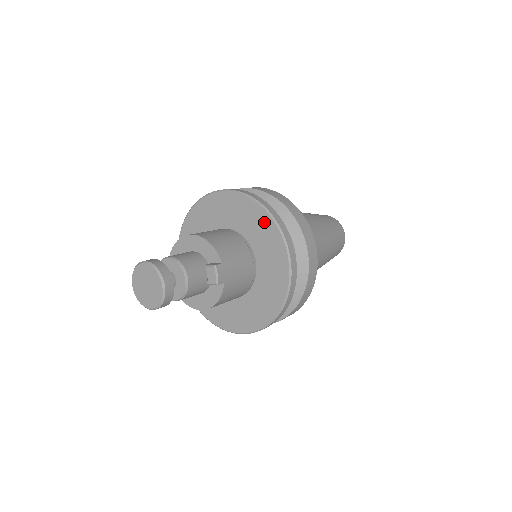
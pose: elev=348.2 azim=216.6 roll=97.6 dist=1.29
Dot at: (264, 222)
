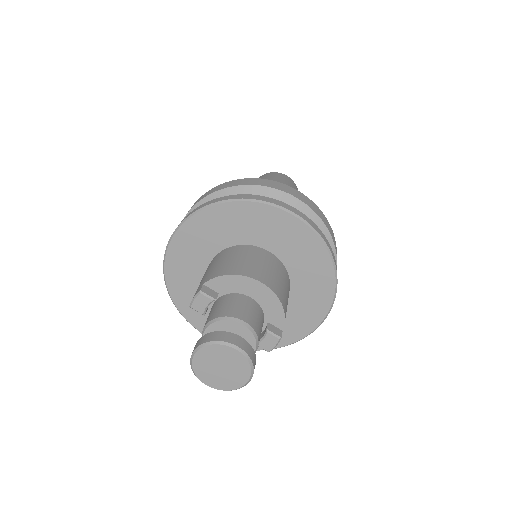
Dot at: (324, 280)
